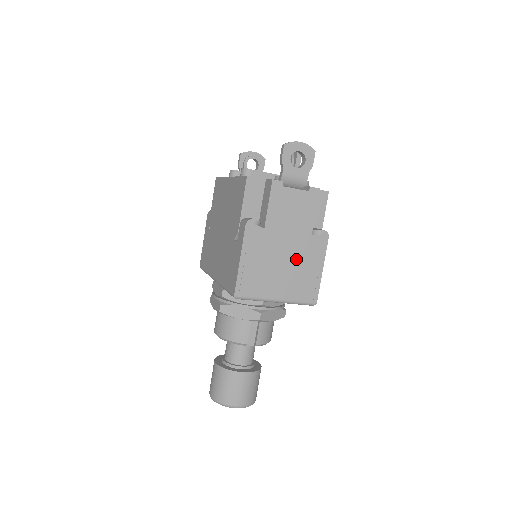
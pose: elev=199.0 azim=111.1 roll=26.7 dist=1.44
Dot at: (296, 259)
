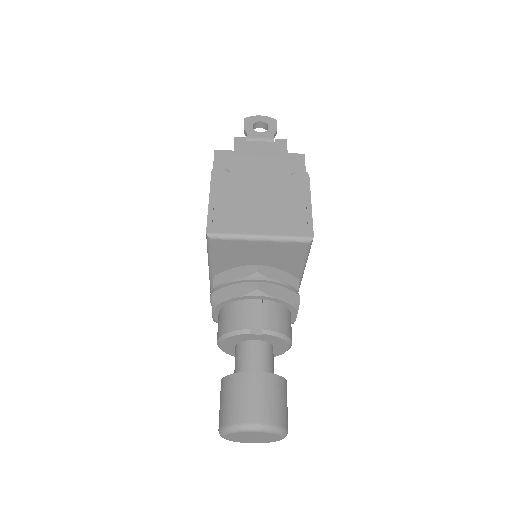
Dot at: (275, 196)
